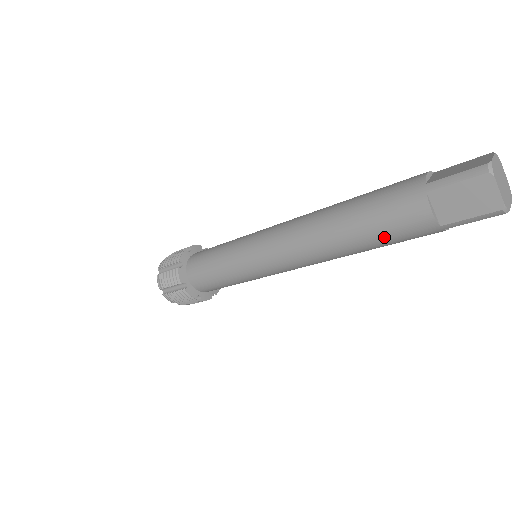
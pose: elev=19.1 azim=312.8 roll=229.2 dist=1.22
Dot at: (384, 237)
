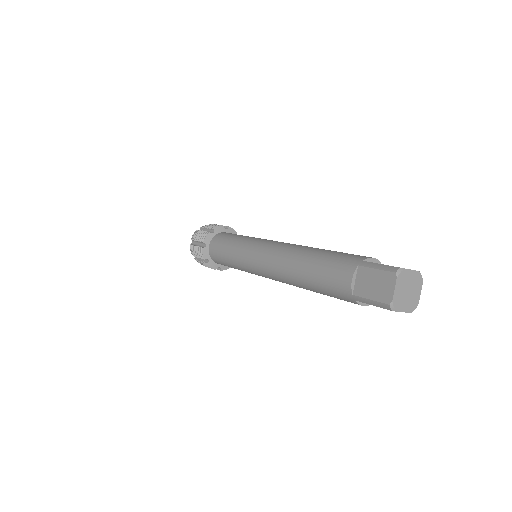
Dot at: occluded
